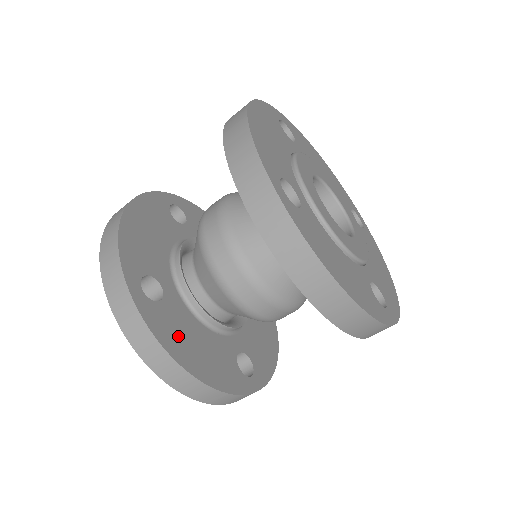
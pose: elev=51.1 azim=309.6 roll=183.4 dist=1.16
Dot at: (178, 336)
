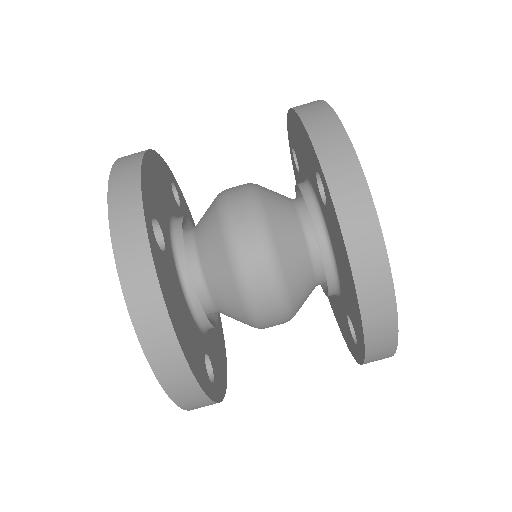
Dot at: (172, 295)
